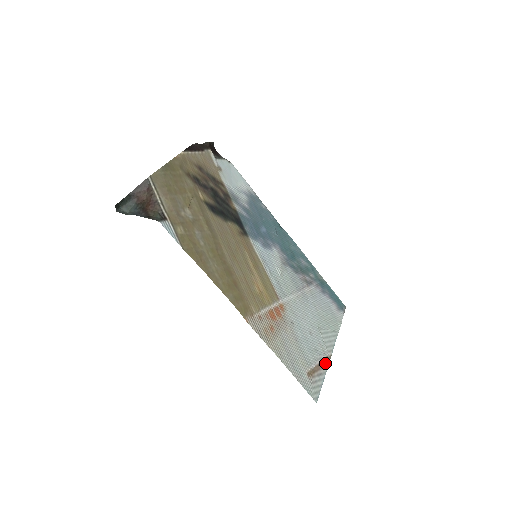
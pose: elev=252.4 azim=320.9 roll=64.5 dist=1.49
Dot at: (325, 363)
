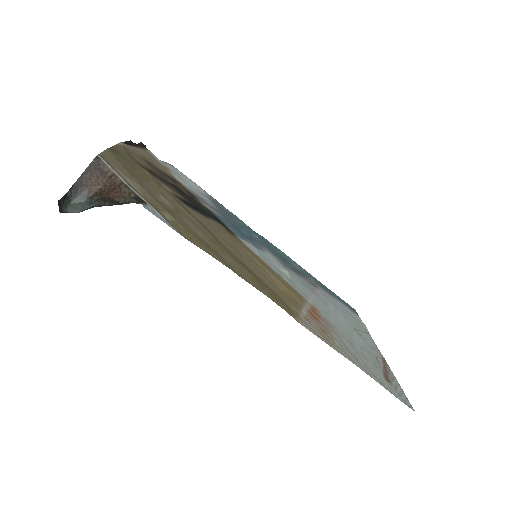
Dot at: (386, 366)
